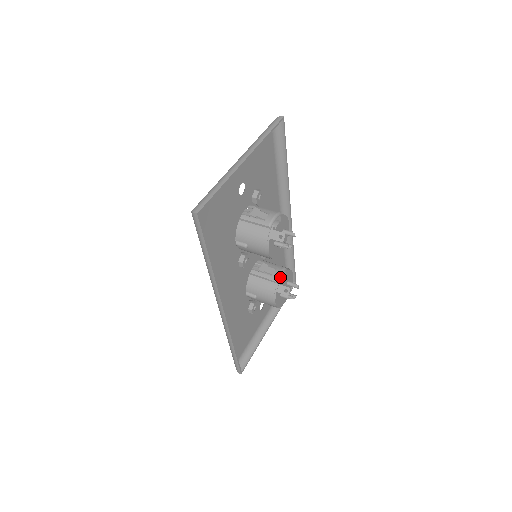
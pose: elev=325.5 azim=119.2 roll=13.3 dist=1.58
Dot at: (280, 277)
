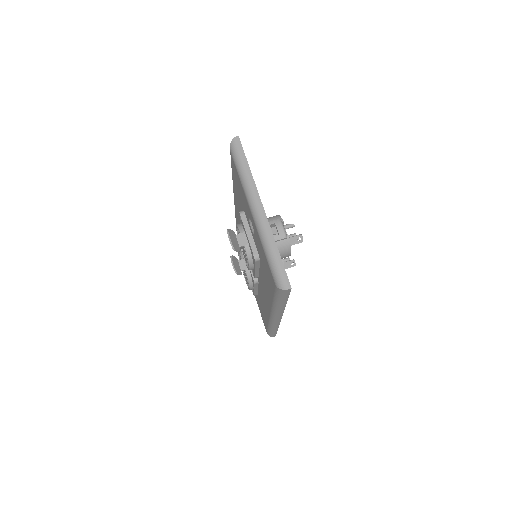
Dot at: occluded
